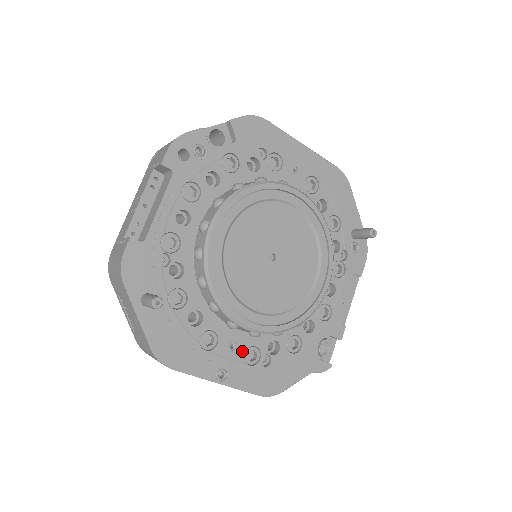
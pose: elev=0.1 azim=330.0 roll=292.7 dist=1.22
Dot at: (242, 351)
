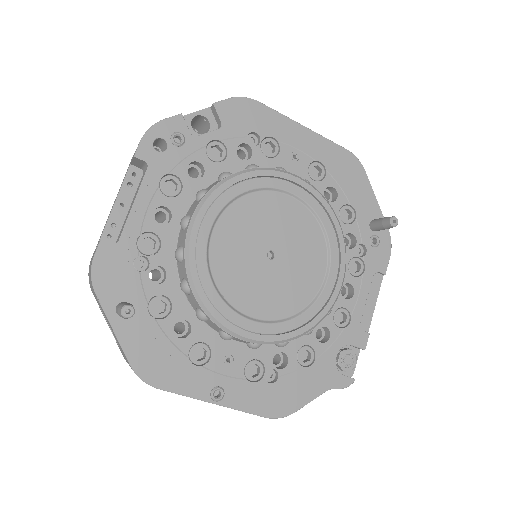
Dot at: (241, 365)
